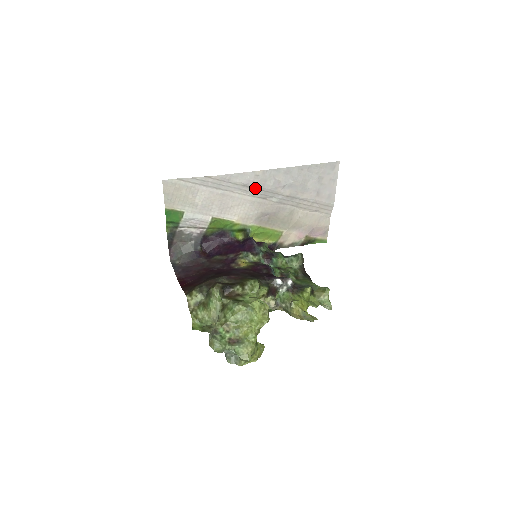
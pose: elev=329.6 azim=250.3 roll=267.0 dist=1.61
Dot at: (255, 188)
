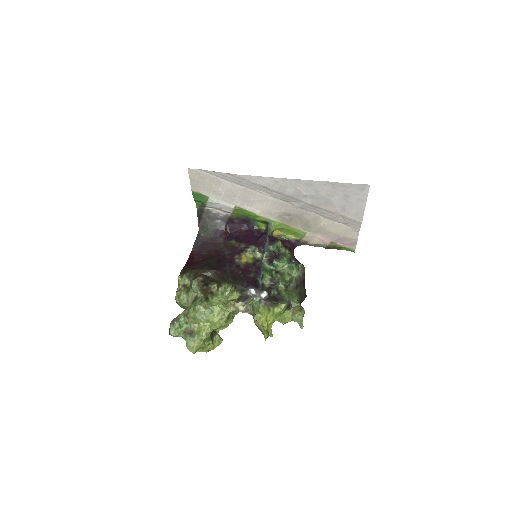
Dot at: (275, 191)
